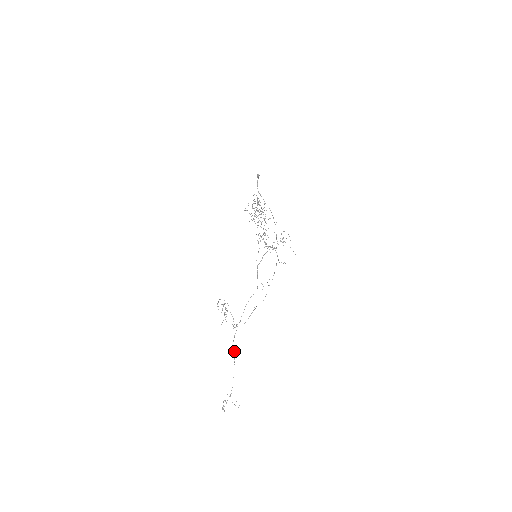
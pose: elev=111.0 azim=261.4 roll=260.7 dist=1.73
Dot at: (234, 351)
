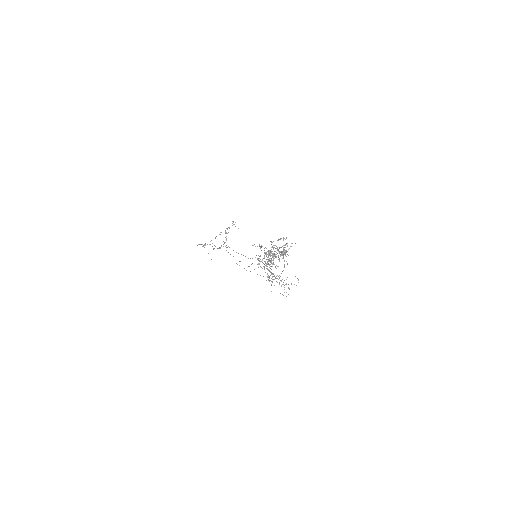
Dot at: occluded
